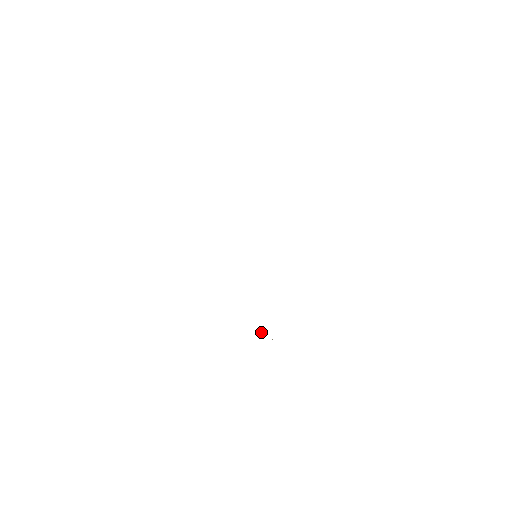
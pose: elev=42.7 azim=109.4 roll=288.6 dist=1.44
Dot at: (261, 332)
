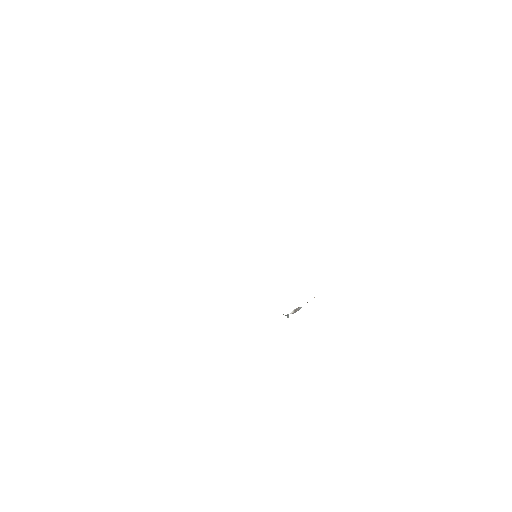
Dot at: occluded
